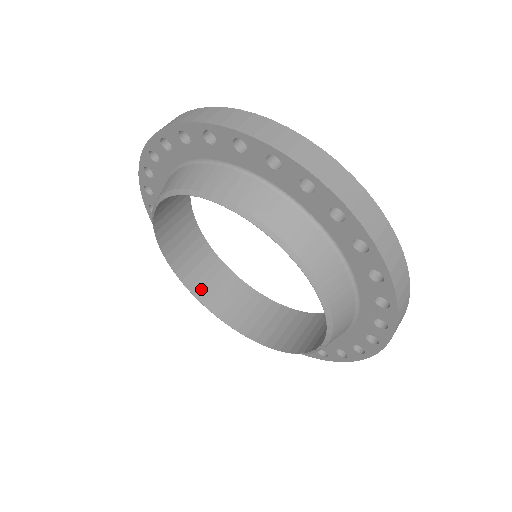
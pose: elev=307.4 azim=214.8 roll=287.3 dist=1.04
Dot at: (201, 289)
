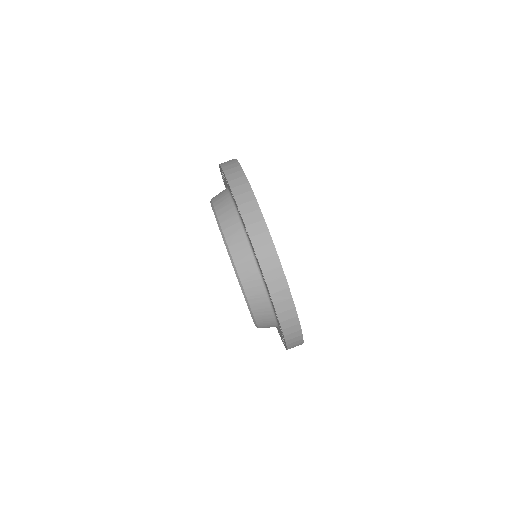
Dot at: occluded
